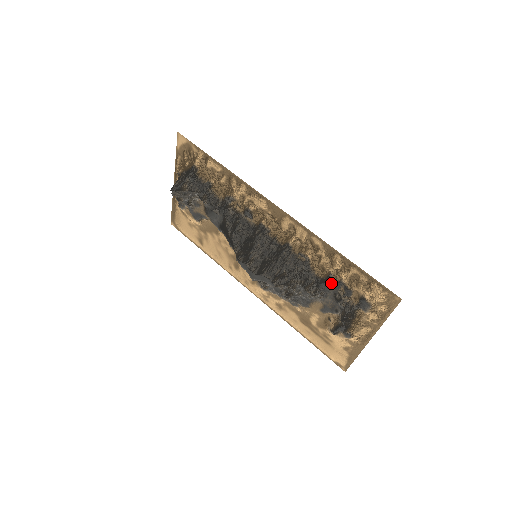
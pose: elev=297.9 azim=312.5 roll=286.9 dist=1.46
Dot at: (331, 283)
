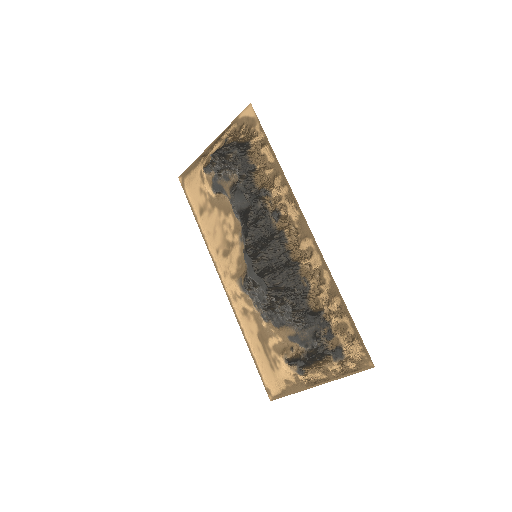
Dot at: (319, 319)
